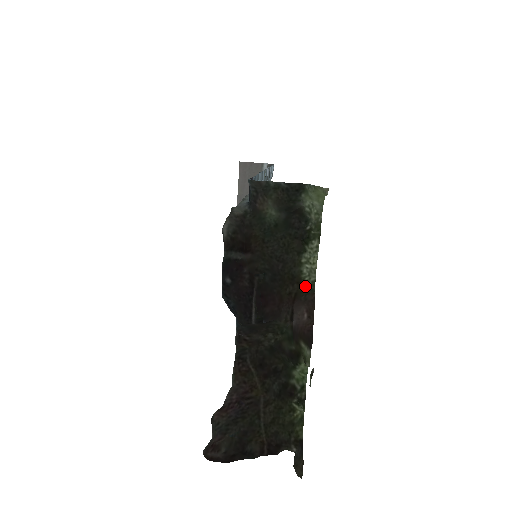
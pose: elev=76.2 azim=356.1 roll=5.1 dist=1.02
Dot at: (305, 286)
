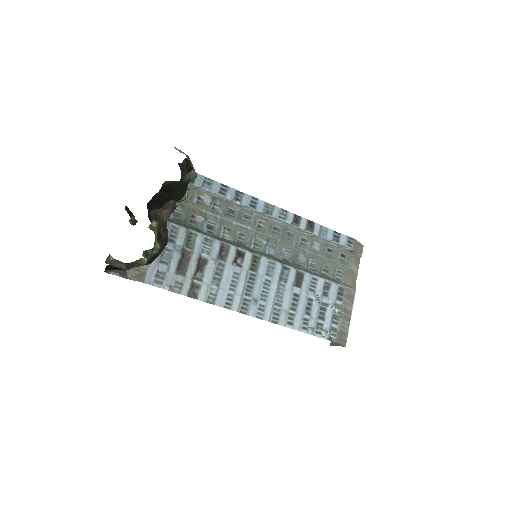
Dot at: occluded
